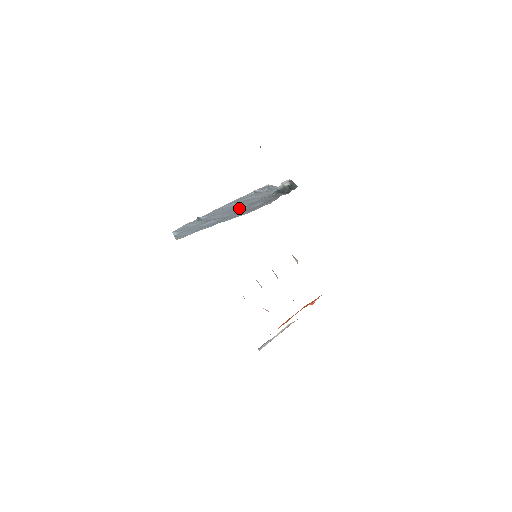
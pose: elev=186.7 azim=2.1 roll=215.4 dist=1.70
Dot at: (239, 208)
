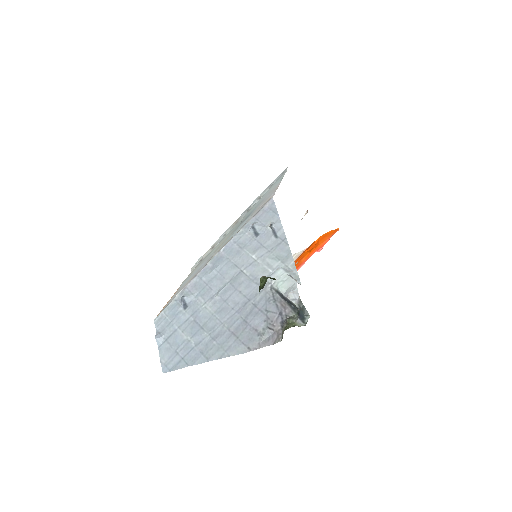
Dot at: (233, 308)
